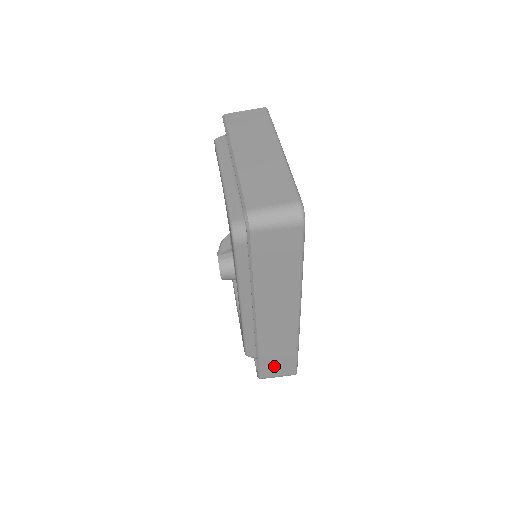
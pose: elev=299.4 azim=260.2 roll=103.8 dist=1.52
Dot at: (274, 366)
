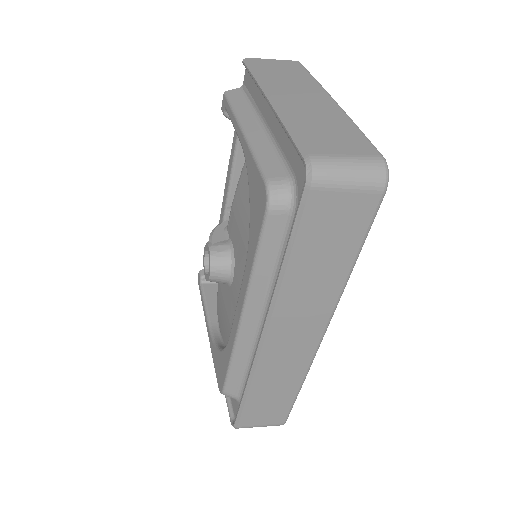
Dot at: (262, 410)
